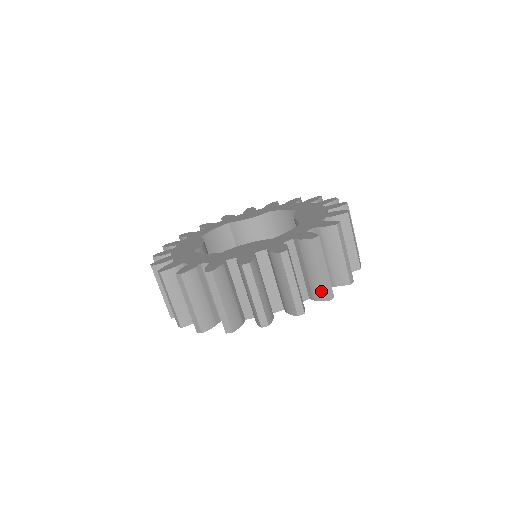
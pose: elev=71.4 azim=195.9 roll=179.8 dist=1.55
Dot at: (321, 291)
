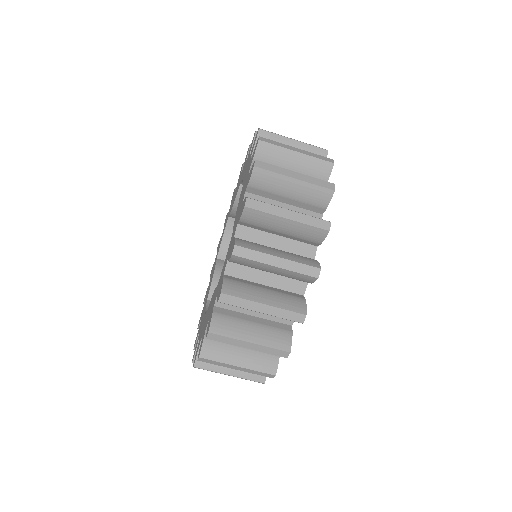
Dot at: occluded
